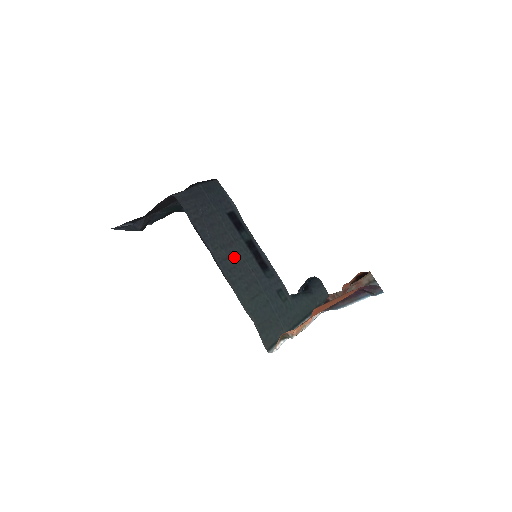
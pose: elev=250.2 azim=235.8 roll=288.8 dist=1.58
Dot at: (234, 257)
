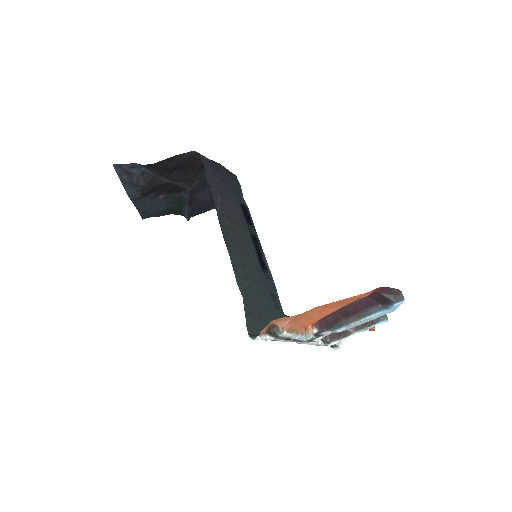
Dot at: (238, 235)
